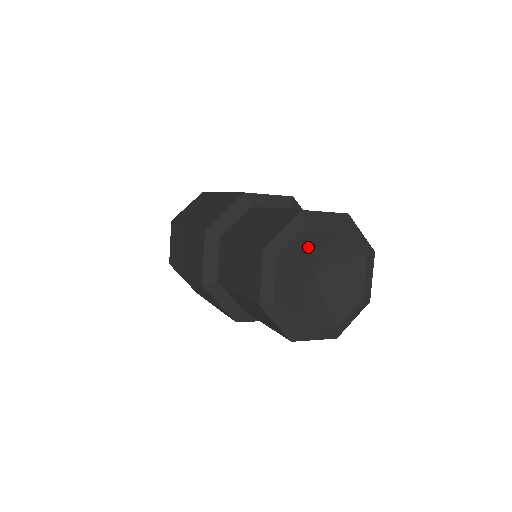
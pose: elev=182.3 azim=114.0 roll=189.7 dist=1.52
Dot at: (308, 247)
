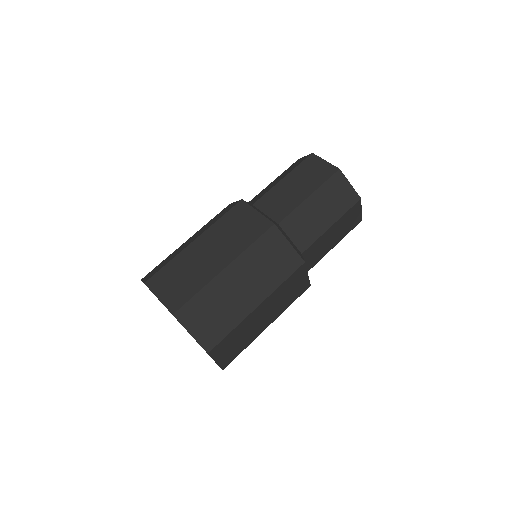
Dot at: occluded
